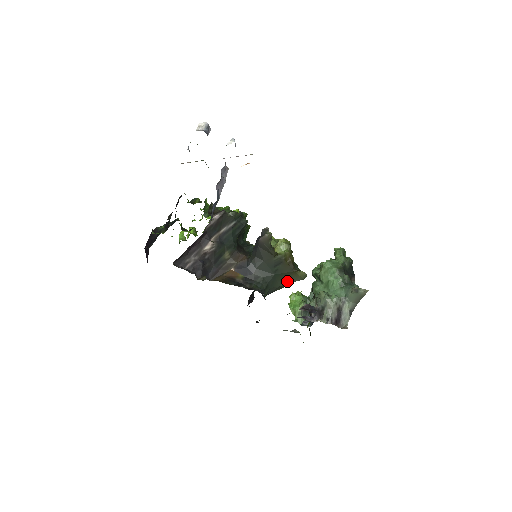
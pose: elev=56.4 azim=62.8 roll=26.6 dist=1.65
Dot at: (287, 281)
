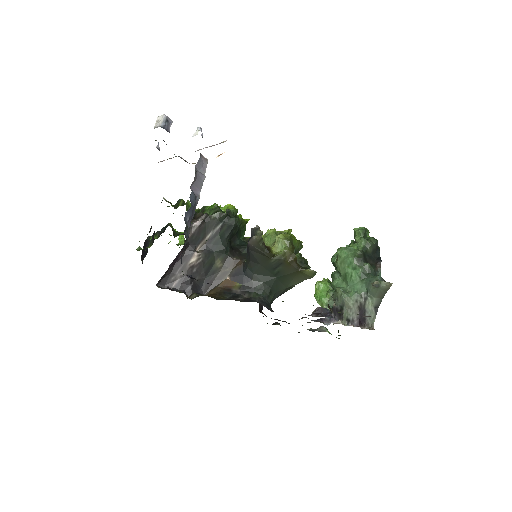
Dot at: (294, 281)
